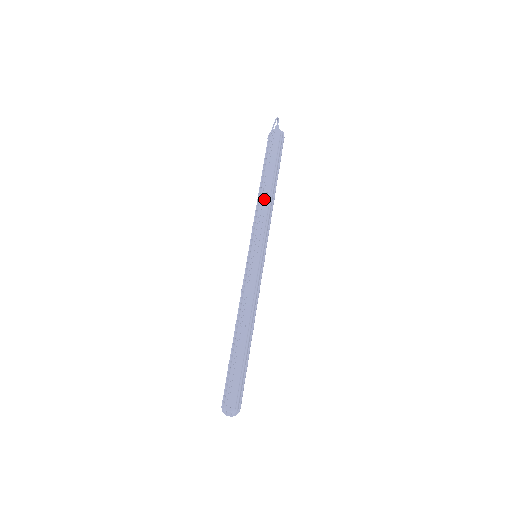
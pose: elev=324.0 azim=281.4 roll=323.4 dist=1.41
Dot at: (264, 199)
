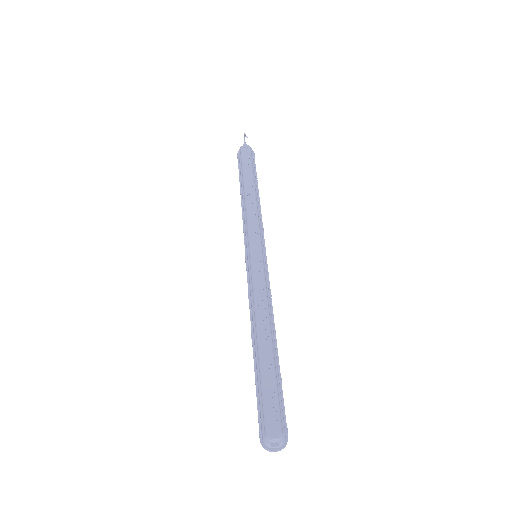
Dot at: (250, 201)
